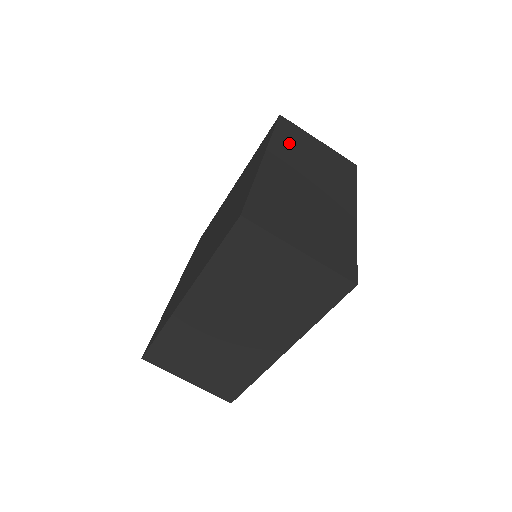
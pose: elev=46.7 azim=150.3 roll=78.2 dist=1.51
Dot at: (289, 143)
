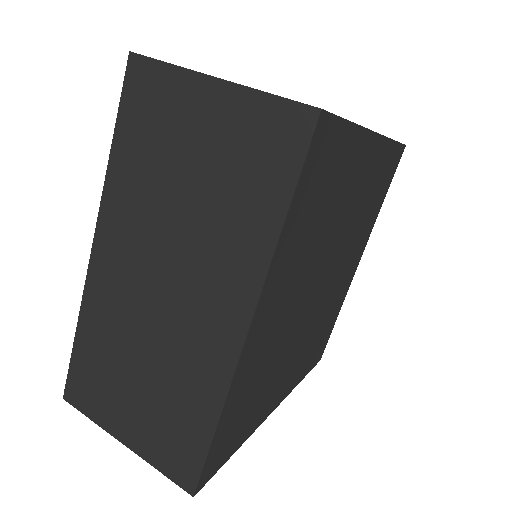
Dot at: (137, 167)
